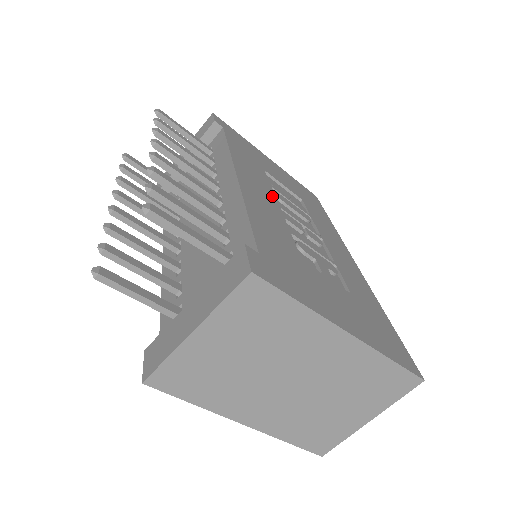
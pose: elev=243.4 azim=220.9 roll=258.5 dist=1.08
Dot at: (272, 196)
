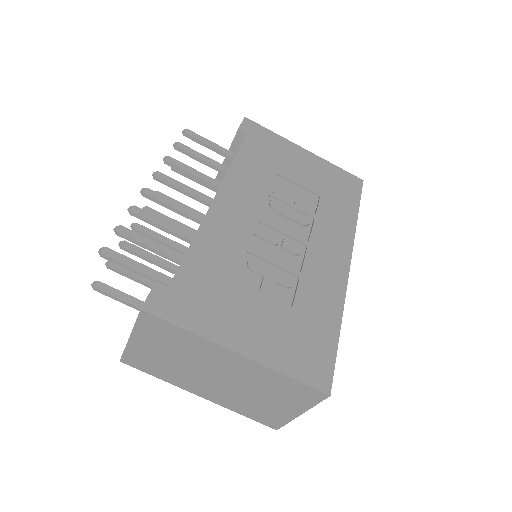
Dot at: (257, 209)
